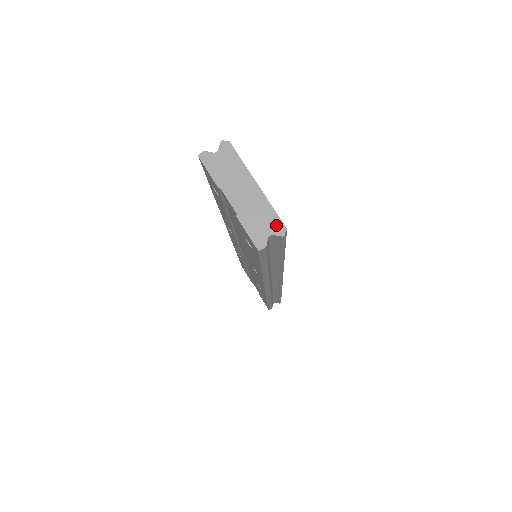
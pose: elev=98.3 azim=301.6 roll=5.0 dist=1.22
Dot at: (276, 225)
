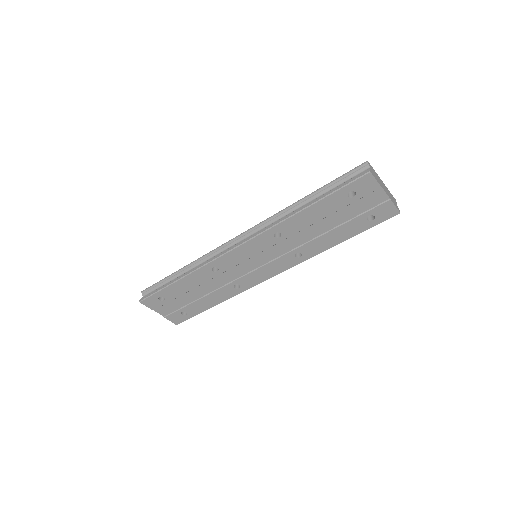
Dot at: (394, 199)
